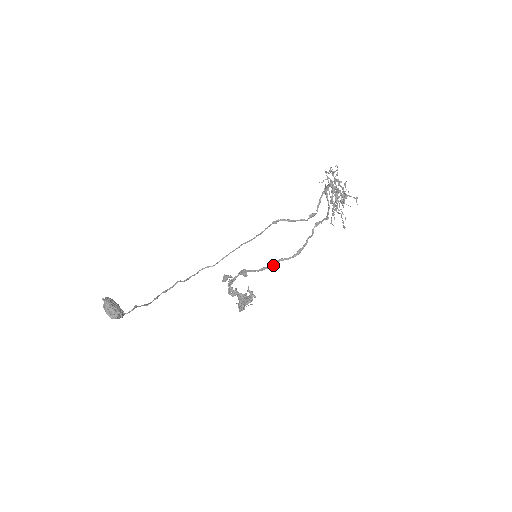
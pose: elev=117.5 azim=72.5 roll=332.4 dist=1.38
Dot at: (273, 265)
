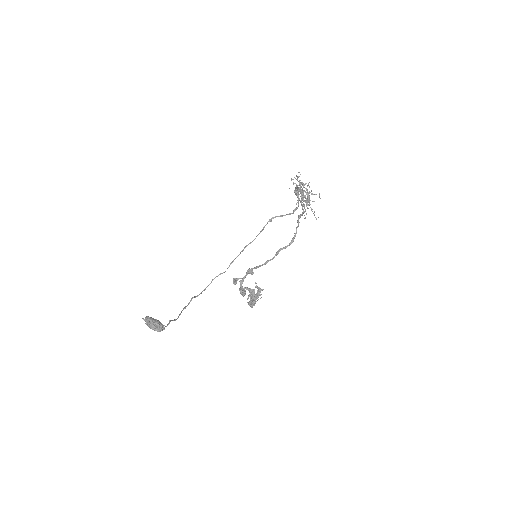
Dot at: (275, 255)
